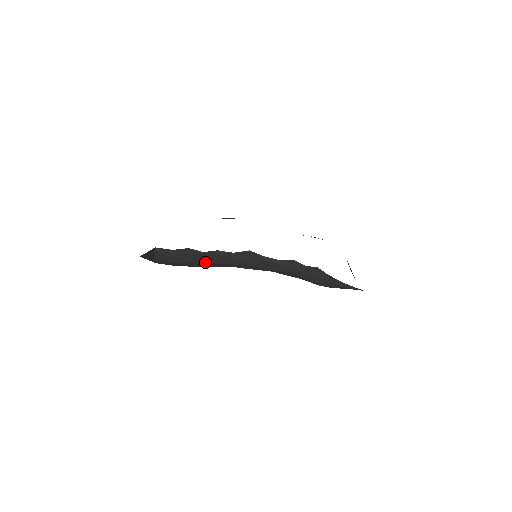
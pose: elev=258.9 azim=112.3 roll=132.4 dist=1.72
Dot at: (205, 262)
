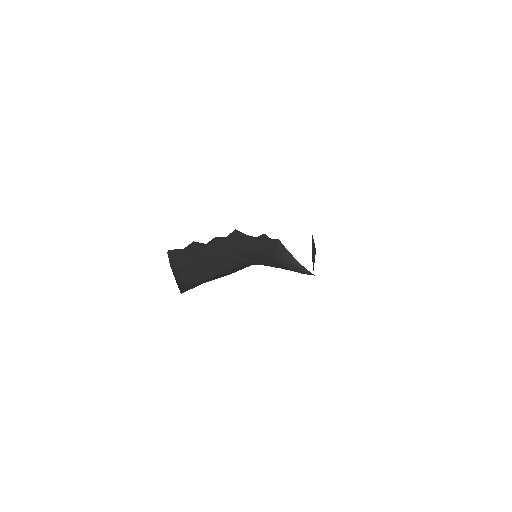
Dot at: (208, 258)
